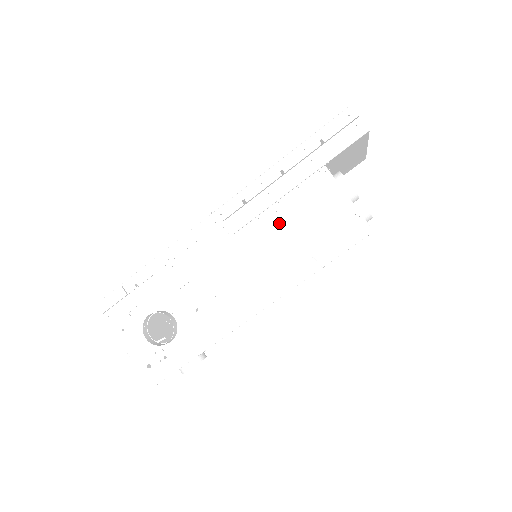
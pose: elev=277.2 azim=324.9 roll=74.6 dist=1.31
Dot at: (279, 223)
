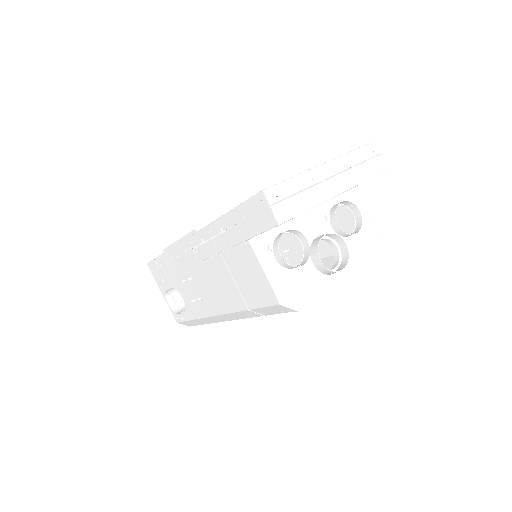
Dot at: (225, 270)
